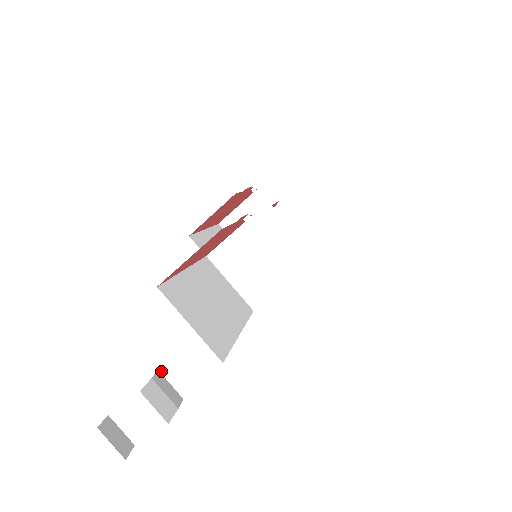
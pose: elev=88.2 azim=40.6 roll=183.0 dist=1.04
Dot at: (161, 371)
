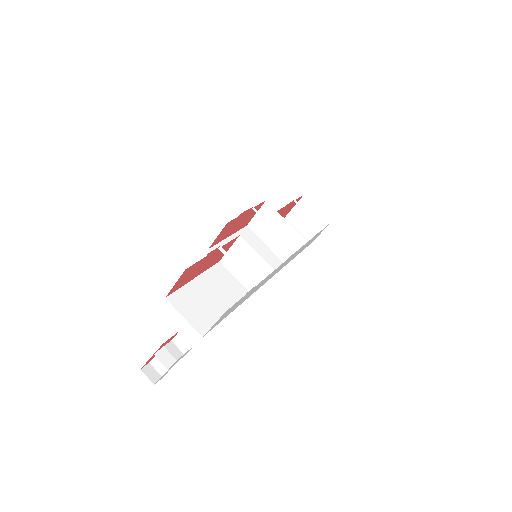
Dot at: (173, 341)
